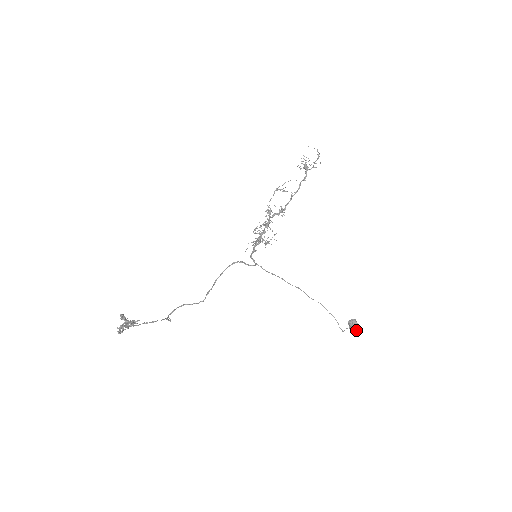
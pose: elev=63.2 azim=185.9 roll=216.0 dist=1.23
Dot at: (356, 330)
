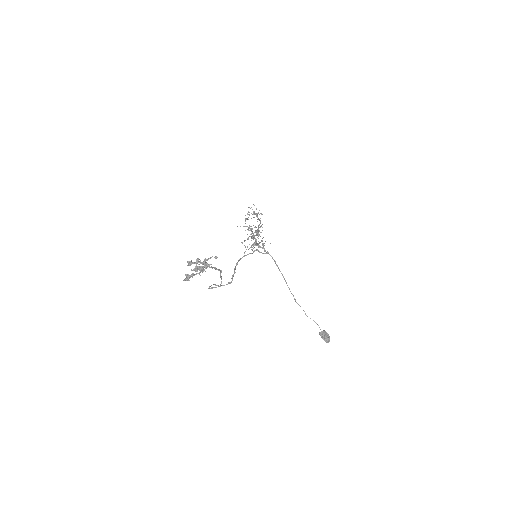
Dot at: (329, 338)
